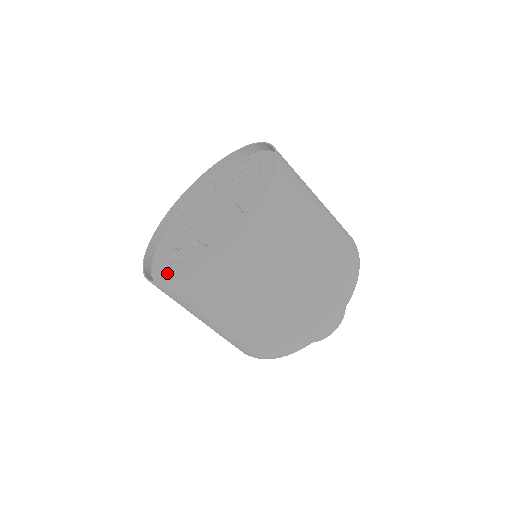
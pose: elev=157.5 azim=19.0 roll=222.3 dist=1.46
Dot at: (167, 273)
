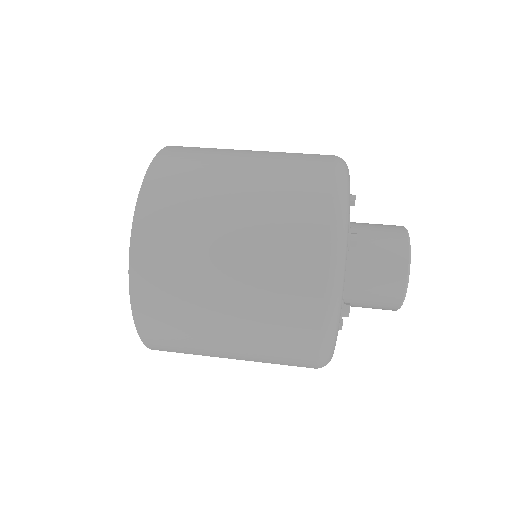
Dot at: occluded
